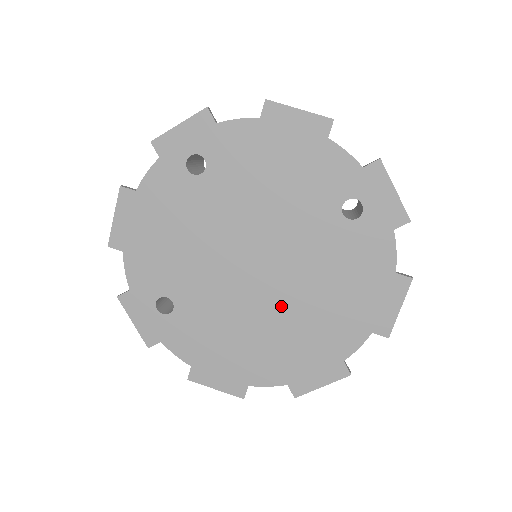
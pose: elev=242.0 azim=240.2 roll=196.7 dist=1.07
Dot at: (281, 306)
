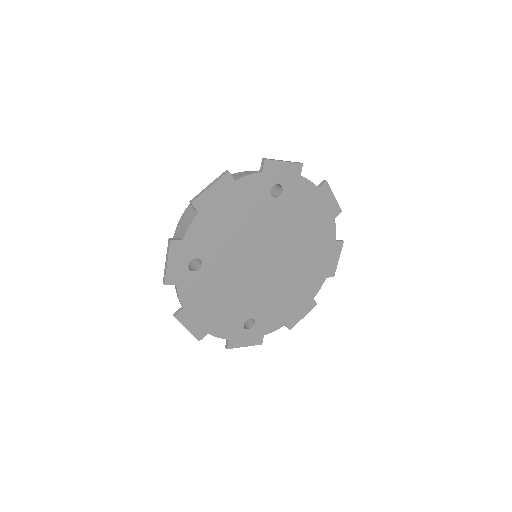
Dot at: (292, 259)
